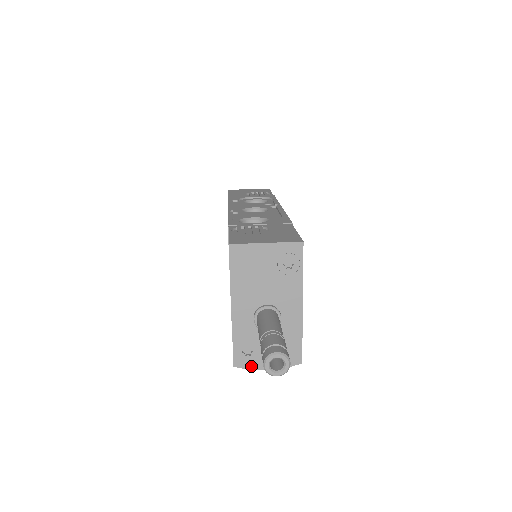
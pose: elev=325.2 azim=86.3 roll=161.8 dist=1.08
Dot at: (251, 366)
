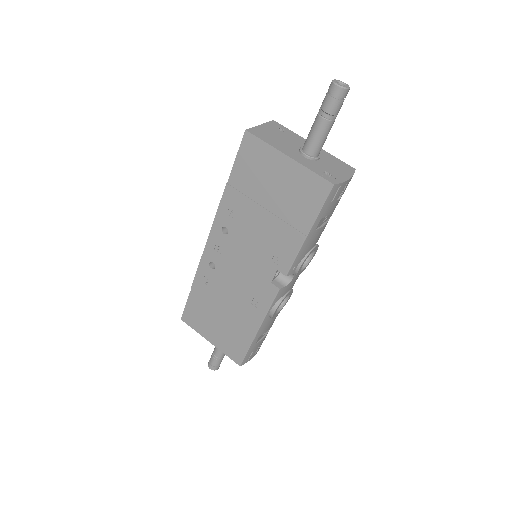
Dot at: (340, 181)
